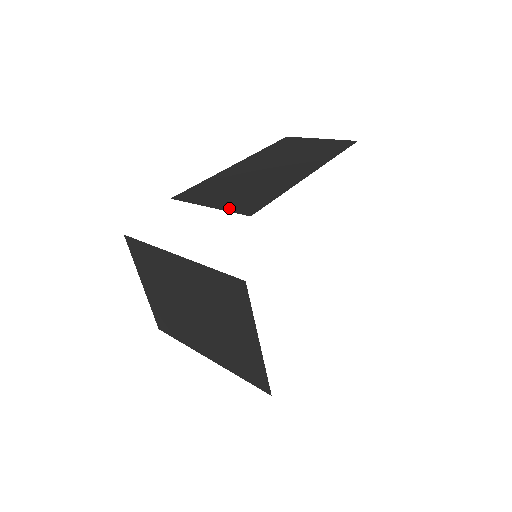
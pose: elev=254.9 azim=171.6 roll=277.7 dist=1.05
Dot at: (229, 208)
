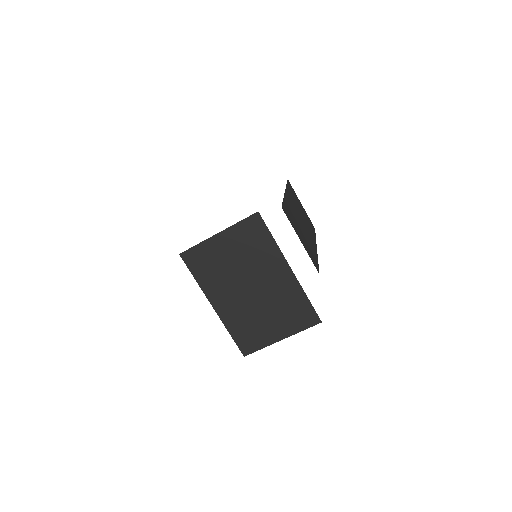
Dot at: (309, 255)
